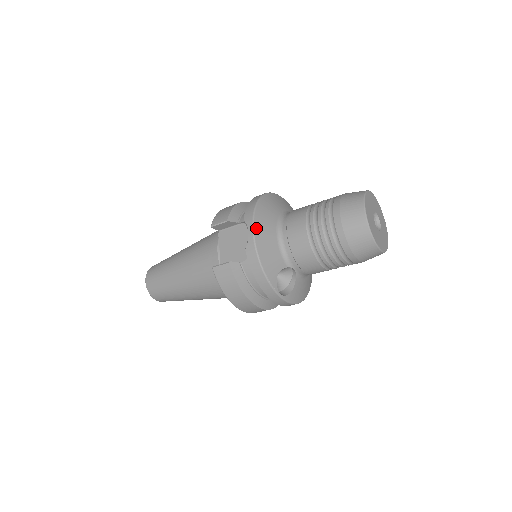
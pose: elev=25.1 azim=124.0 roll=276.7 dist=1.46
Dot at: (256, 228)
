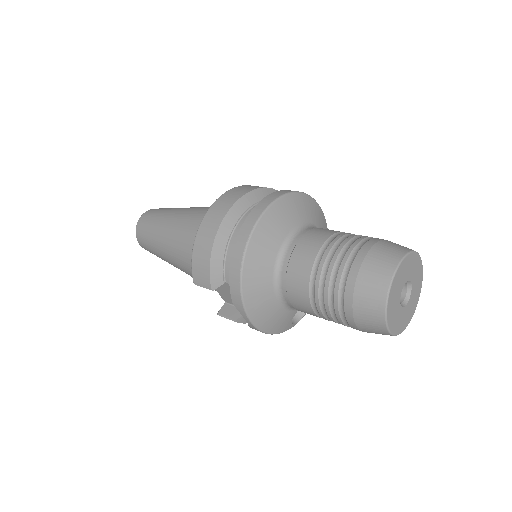
Dot at: (252, 317)
